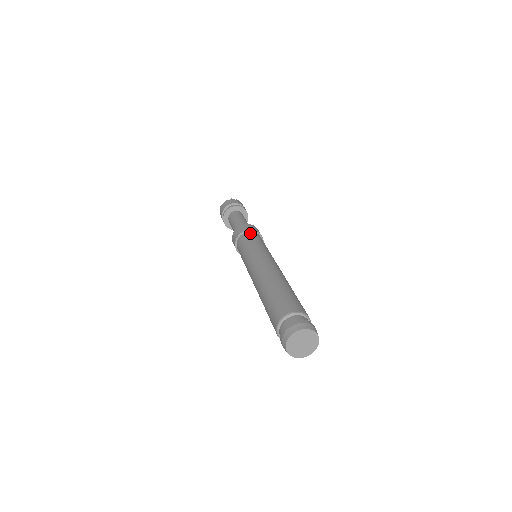
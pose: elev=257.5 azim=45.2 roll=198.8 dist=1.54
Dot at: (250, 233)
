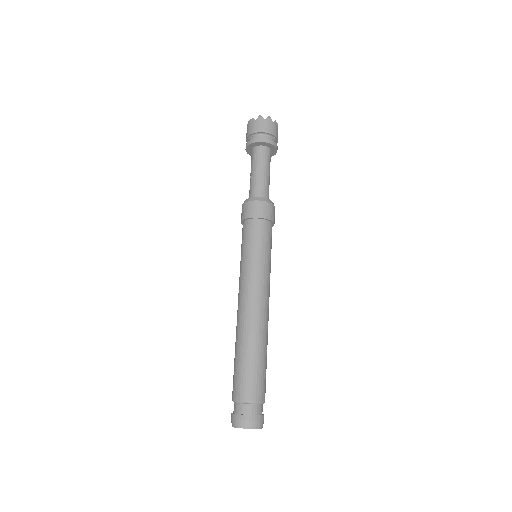
Dot at: (269, 226)
